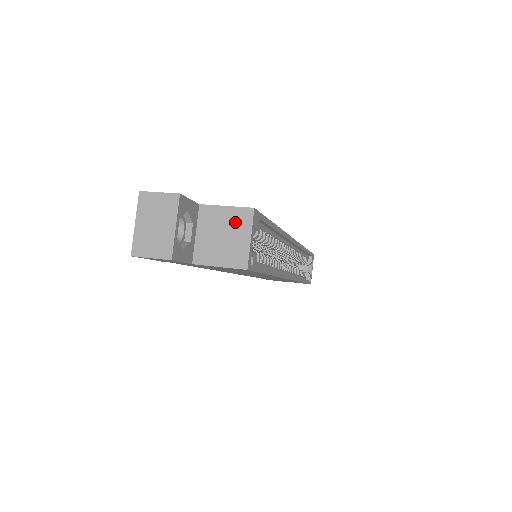
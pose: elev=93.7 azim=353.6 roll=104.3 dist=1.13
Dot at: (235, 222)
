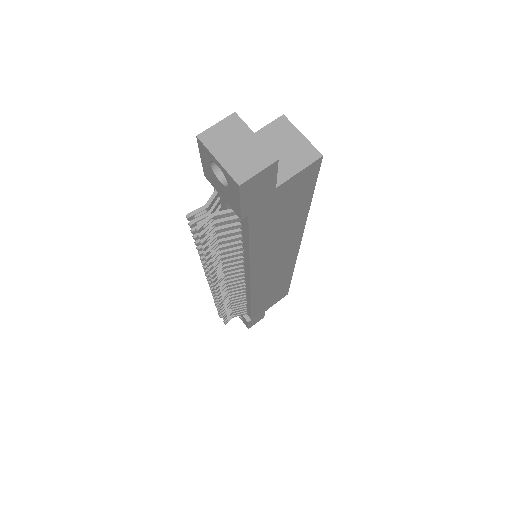
Dot at: (279, 134)
